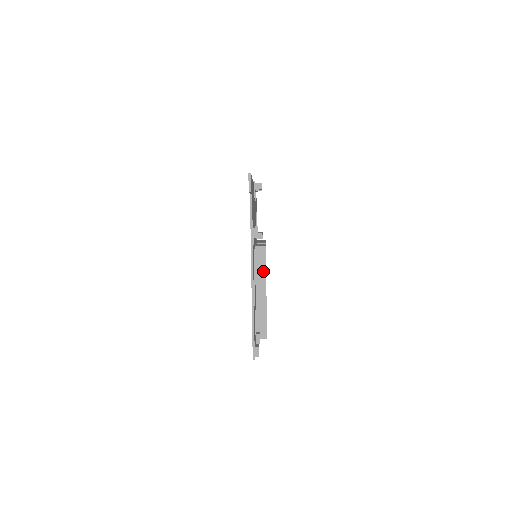
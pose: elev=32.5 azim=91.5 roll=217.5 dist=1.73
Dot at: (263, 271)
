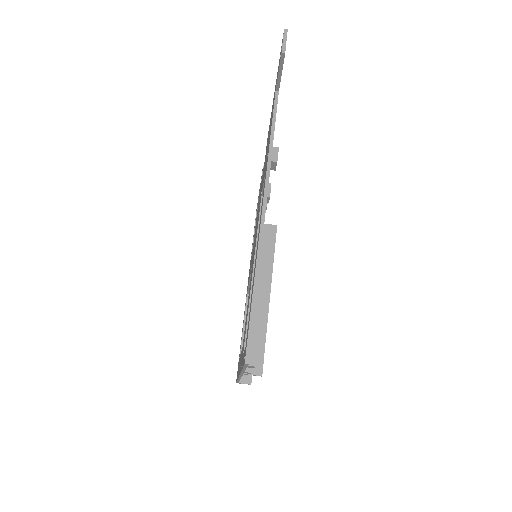
Dot at: (269, 261)
